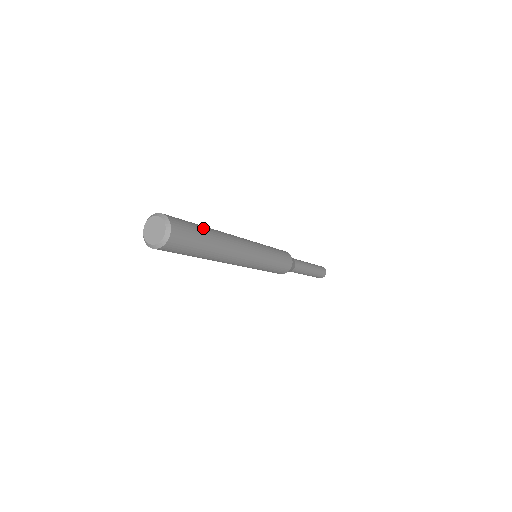
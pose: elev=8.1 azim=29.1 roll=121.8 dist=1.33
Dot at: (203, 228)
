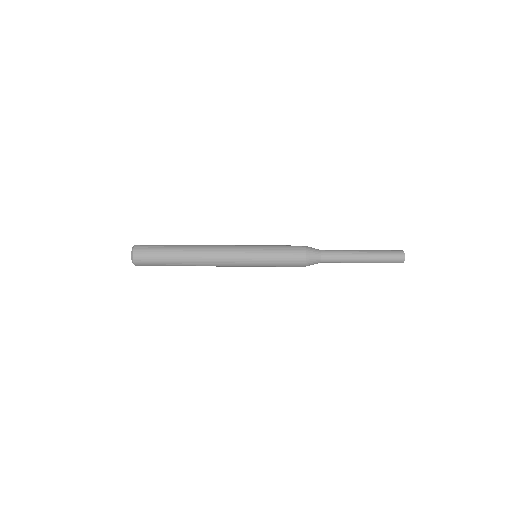
Dot at: (170, 246)
